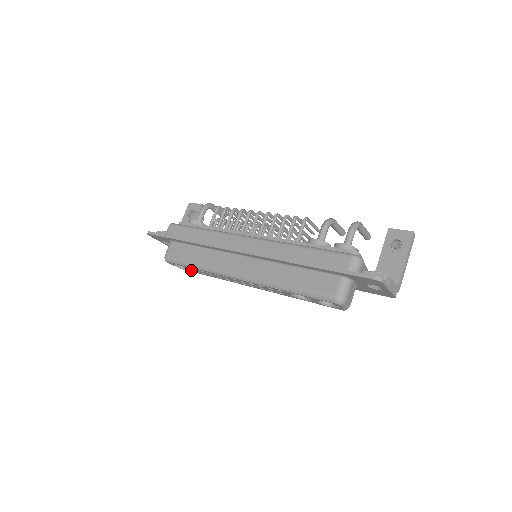
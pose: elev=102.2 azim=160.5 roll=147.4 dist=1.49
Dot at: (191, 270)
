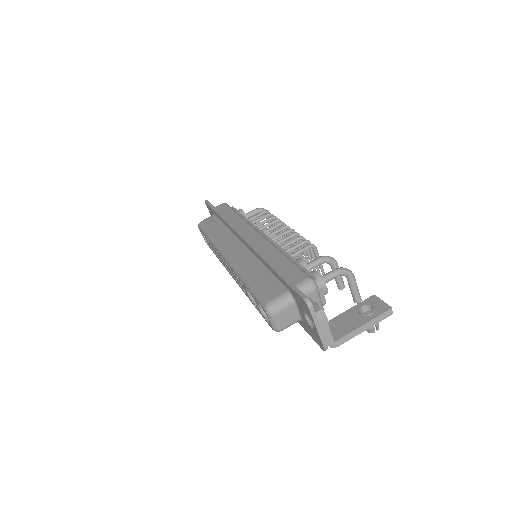
Dot at: (209, 245)
